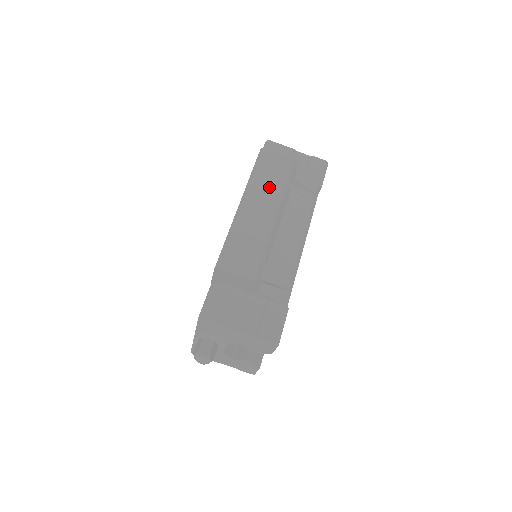
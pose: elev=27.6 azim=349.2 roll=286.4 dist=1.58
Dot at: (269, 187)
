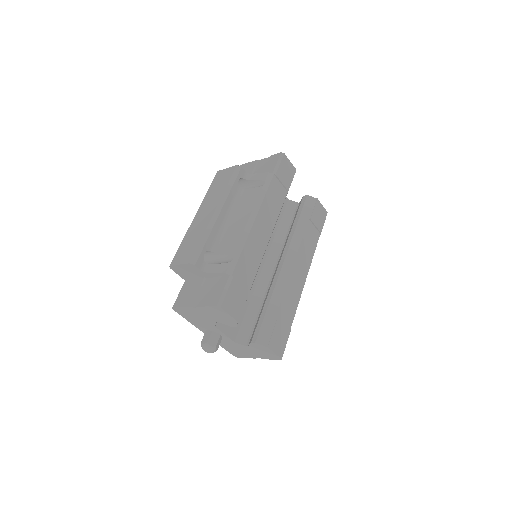
Dot at: (215, 195)
